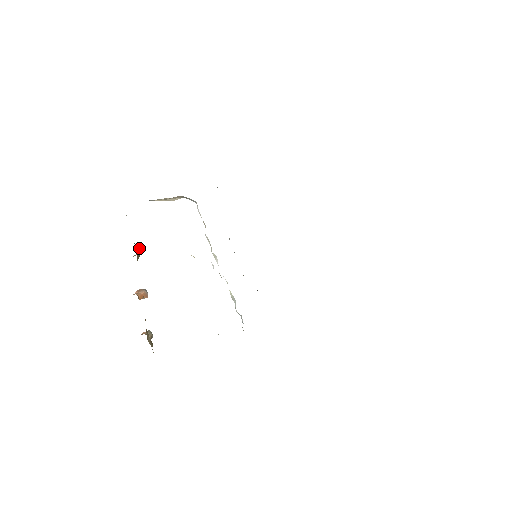
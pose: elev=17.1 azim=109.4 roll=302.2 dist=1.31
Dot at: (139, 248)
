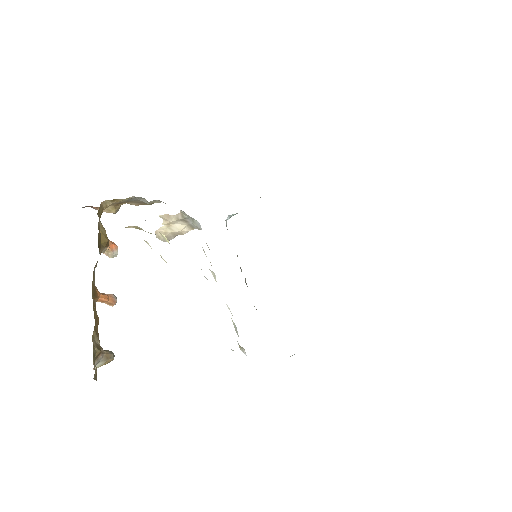
Dot at: (114, 244)
